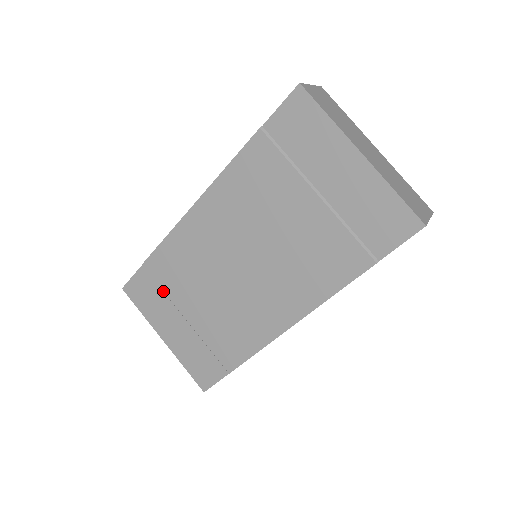
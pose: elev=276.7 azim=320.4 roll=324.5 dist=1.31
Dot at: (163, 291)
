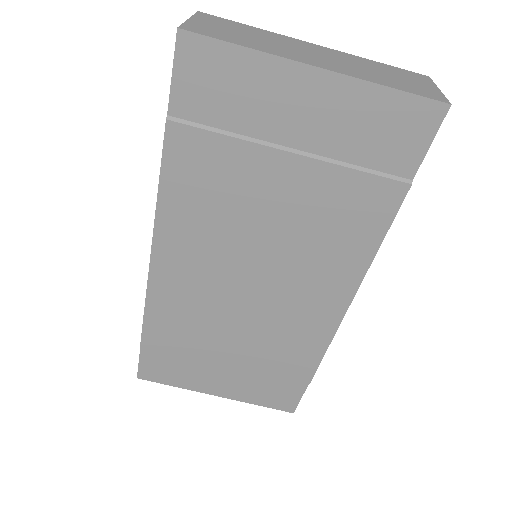
Dot at: (183, 355)
